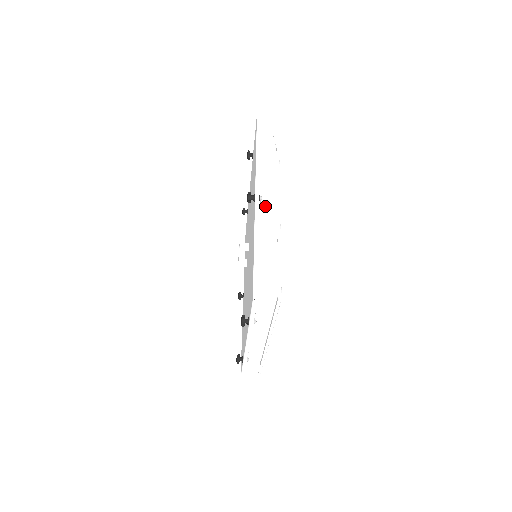
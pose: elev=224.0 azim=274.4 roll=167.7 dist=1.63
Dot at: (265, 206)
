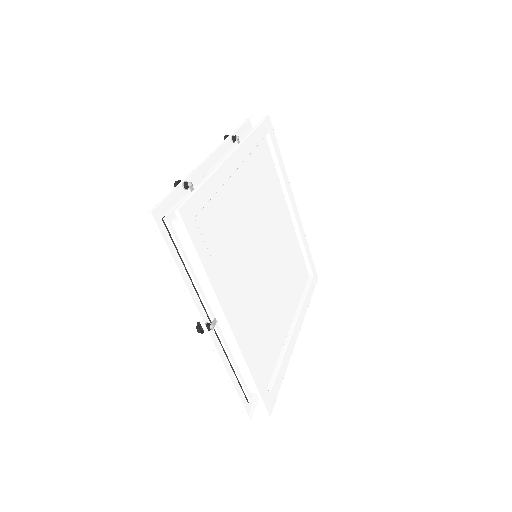
Dot at: occluded
